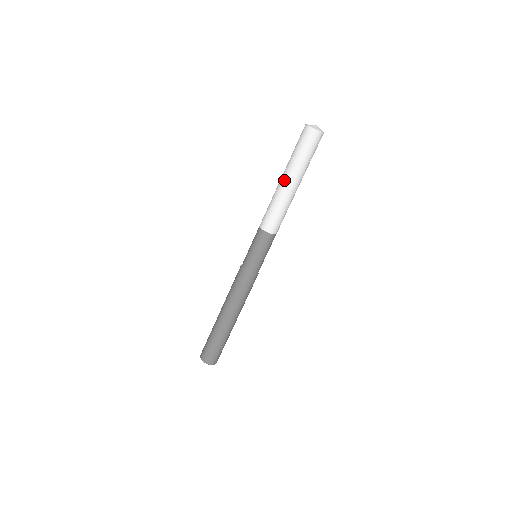
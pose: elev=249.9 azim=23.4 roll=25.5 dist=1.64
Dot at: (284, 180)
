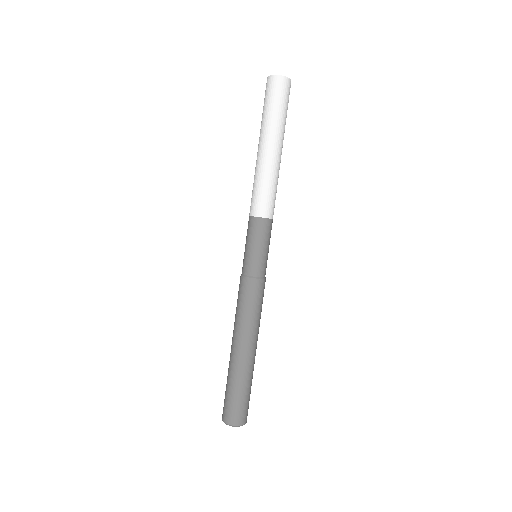
Dot at: (262, 147)
